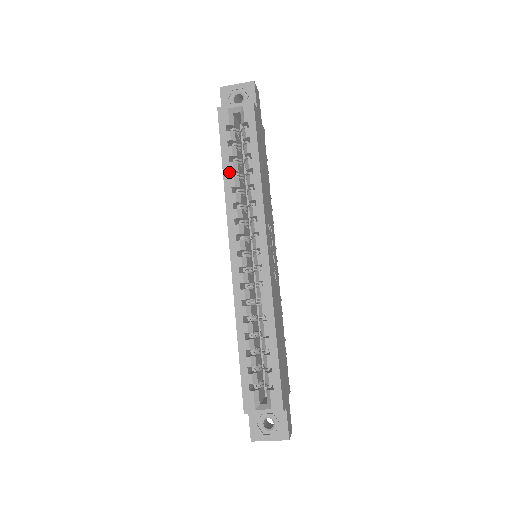
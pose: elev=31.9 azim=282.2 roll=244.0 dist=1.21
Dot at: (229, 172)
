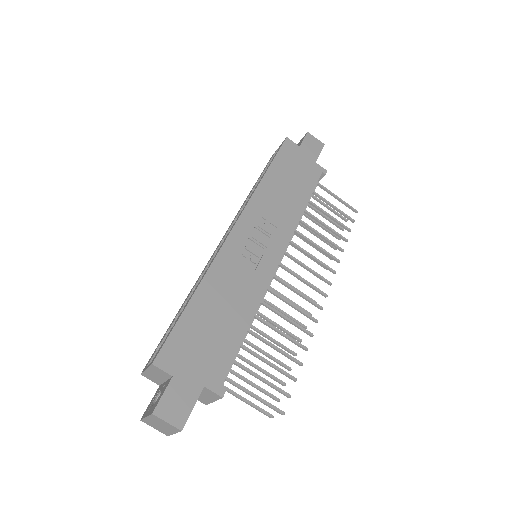
Dot at: (252, 190)
